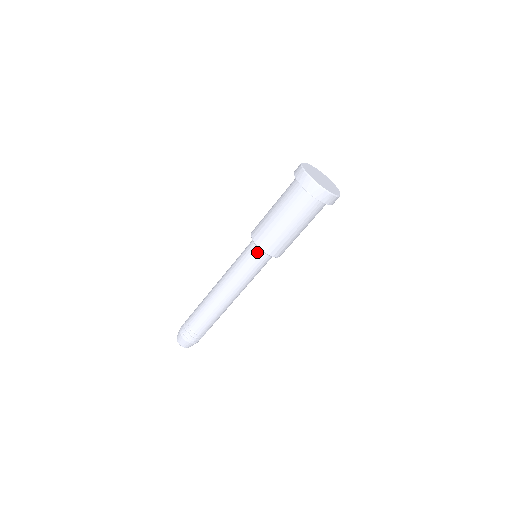
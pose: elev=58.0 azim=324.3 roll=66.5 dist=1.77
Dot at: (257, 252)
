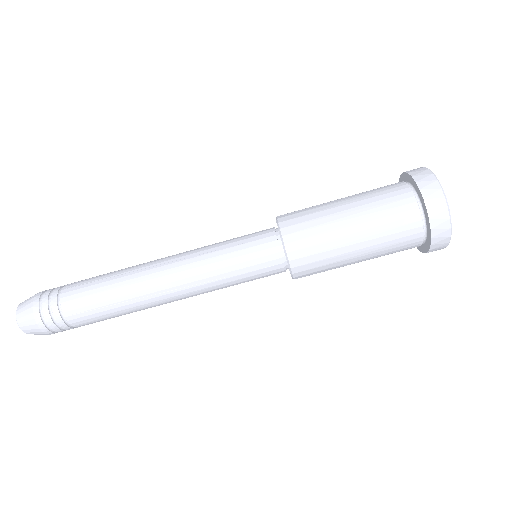
Dot at: (274, 257)
